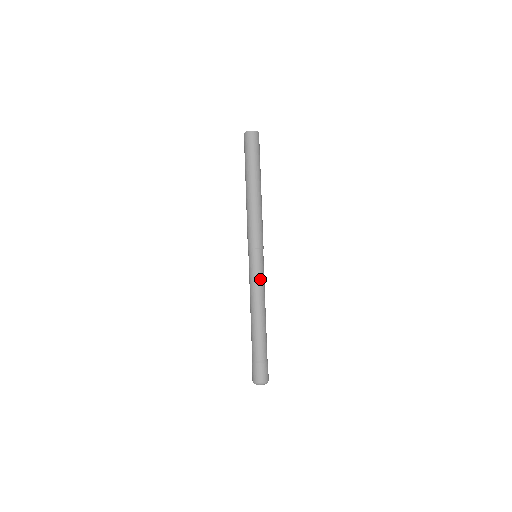
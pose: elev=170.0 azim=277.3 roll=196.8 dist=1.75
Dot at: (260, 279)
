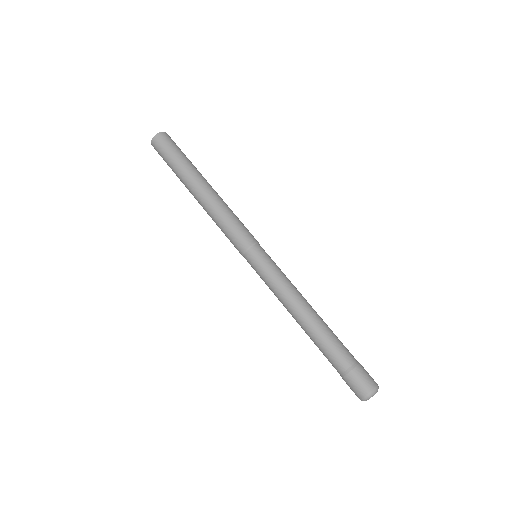
Dot at: (283, 274)
